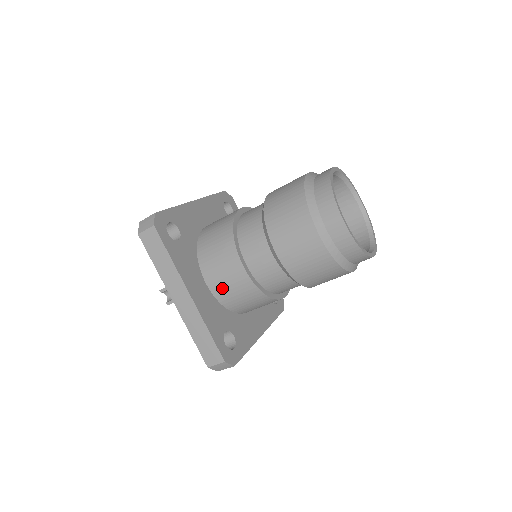
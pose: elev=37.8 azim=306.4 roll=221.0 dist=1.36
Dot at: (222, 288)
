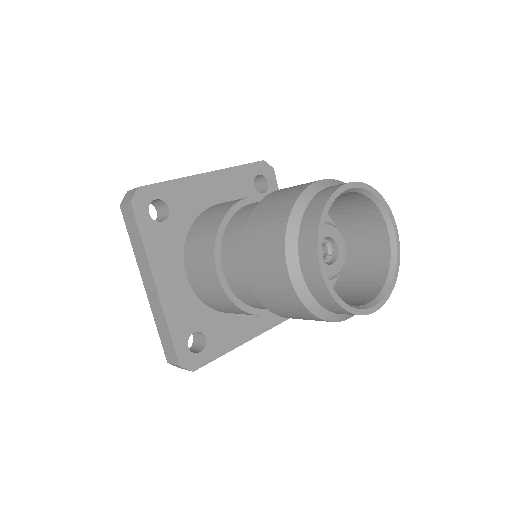
Dot at: (199, 286)
